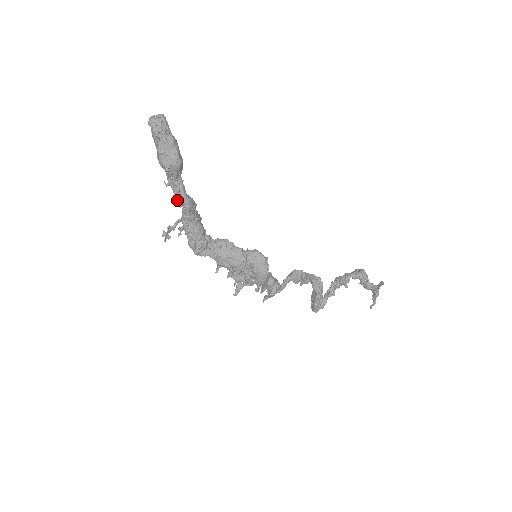
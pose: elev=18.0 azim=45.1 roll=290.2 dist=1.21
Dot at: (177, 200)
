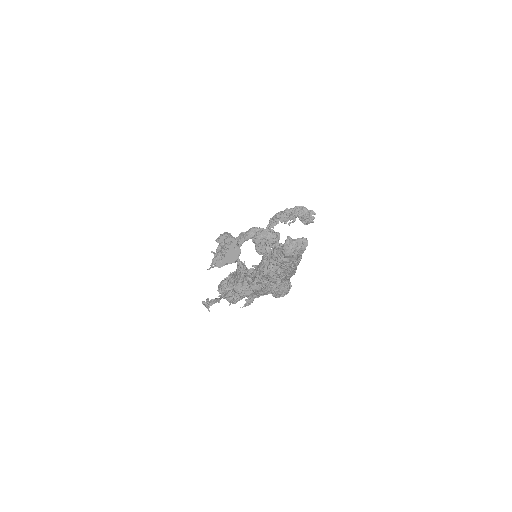
Dot at: (254, 288)
